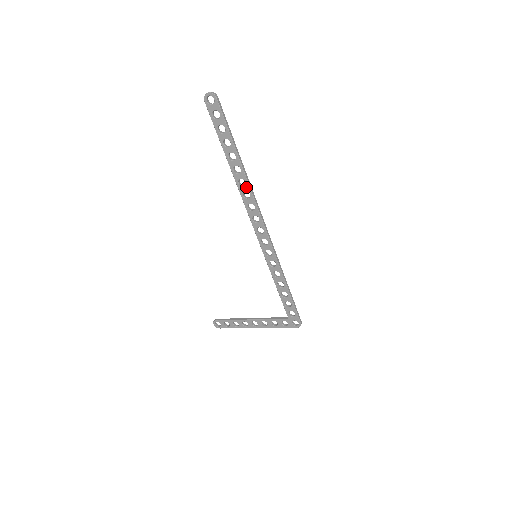
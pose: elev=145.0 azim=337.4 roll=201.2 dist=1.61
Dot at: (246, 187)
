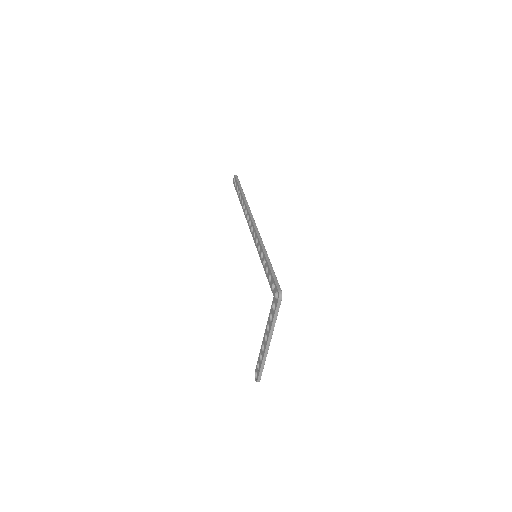
Dot at: (245, 207)
